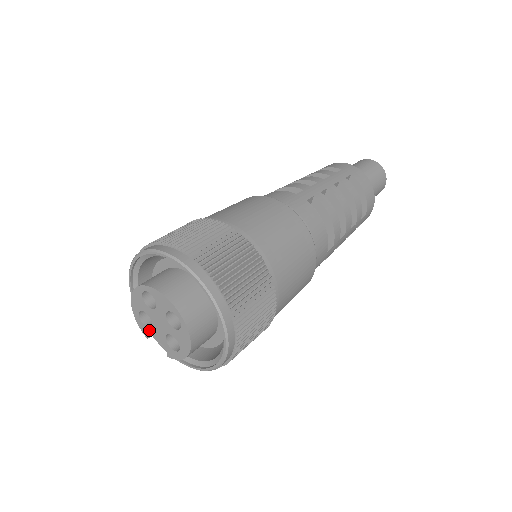
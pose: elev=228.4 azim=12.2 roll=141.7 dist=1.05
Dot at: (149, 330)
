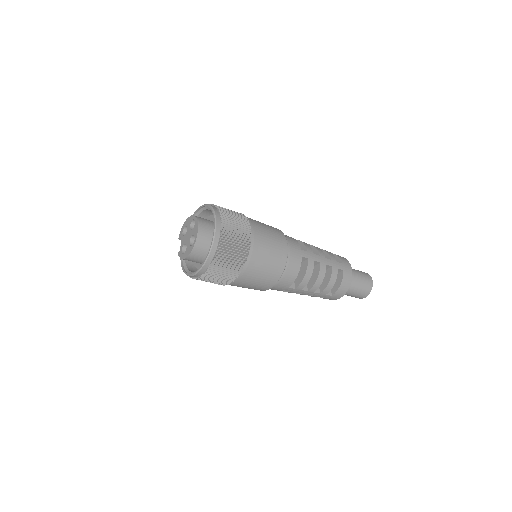
Dot at: (182, 236)
